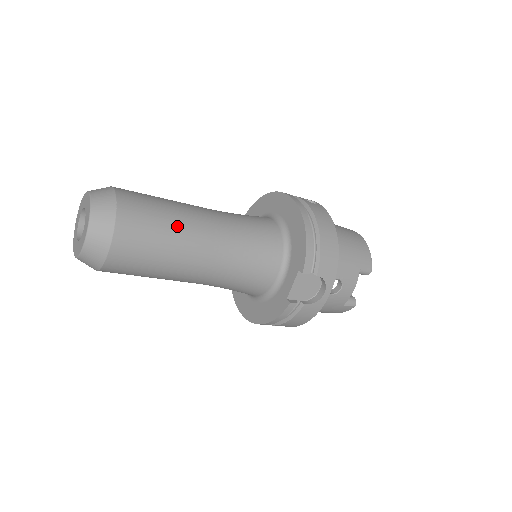
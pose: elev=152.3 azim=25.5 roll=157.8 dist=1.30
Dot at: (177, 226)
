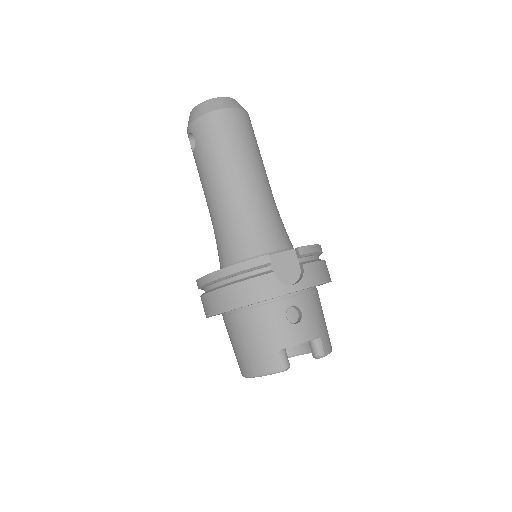
Dot at: (258, 154)
